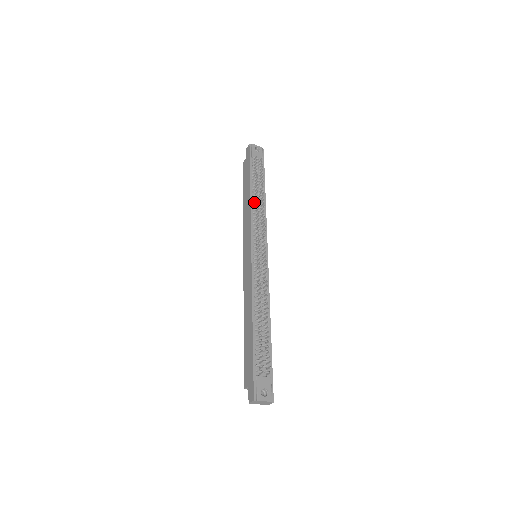
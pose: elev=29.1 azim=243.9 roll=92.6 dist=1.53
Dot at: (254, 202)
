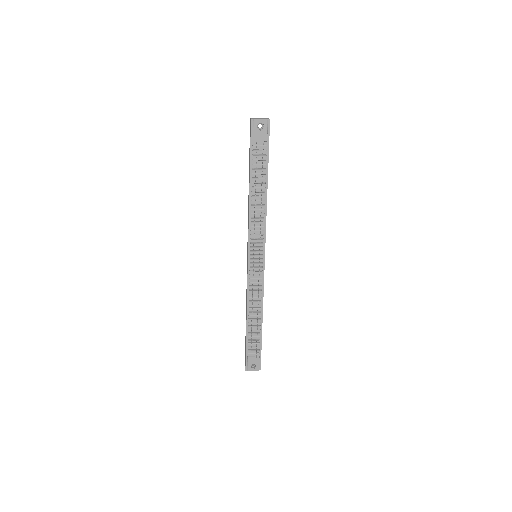
Dot at: (253, 205)
